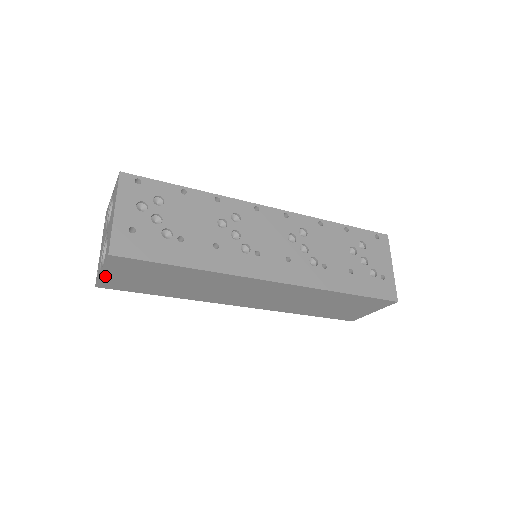
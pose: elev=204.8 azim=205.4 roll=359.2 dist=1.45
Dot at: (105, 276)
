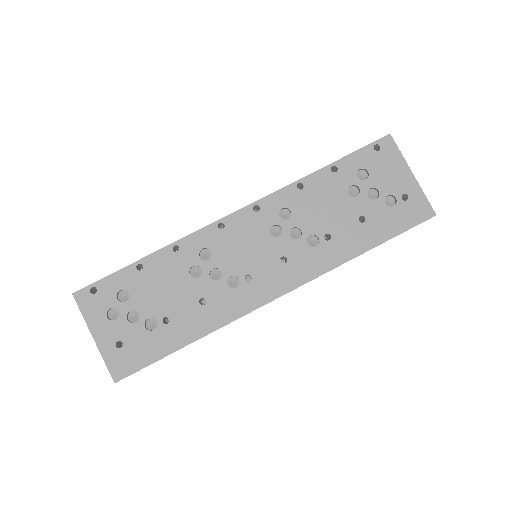
Dot at: occluded
